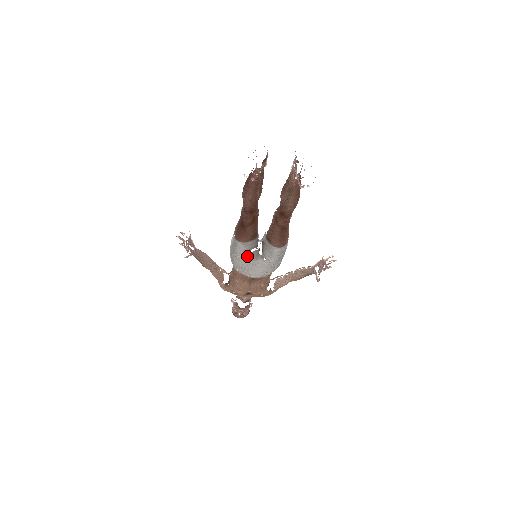
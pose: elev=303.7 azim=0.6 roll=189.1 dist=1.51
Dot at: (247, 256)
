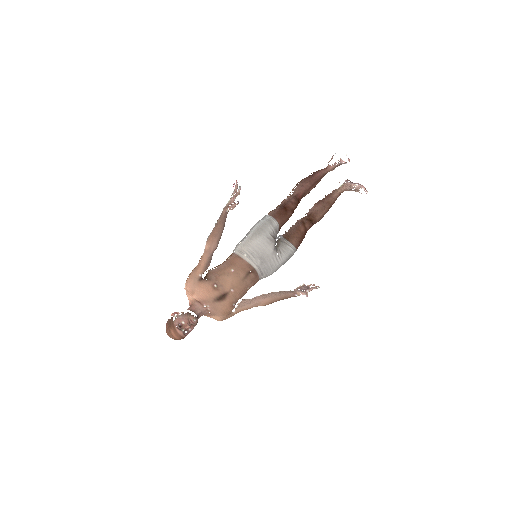
Dot at: (271, 240)
